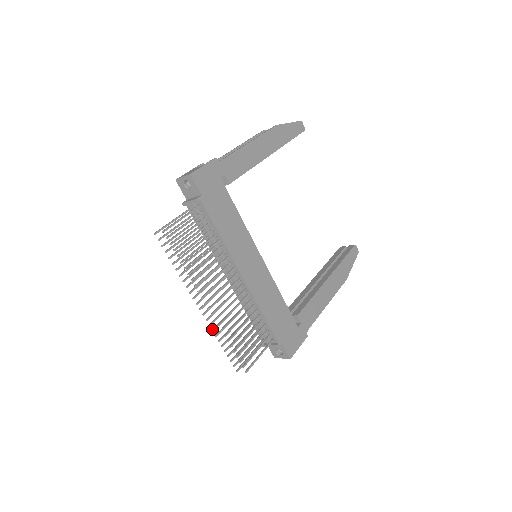
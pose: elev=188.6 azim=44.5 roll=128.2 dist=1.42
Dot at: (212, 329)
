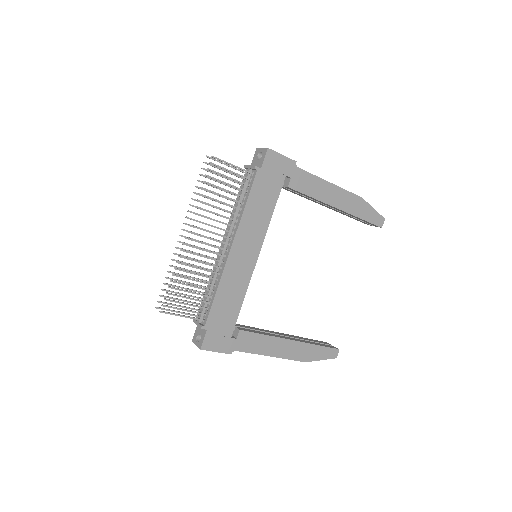
Dot at: occluded
